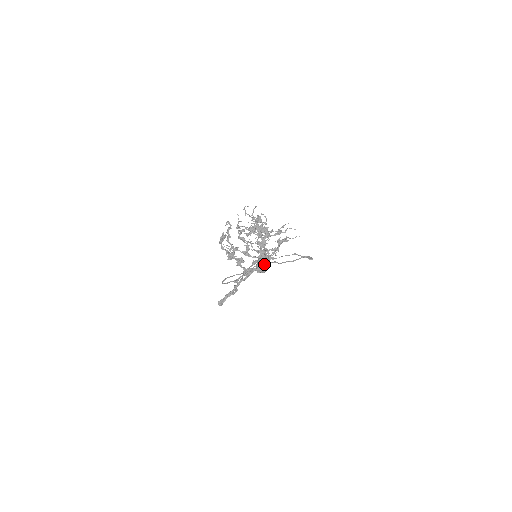
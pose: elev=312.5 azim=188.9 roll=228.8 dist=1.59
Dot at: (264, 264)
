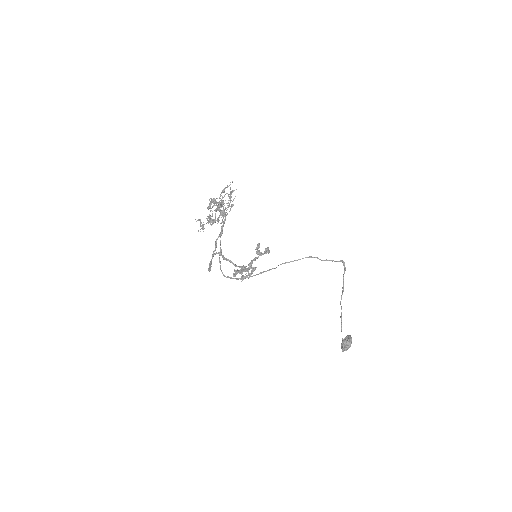
Dot at: (345, 339)
